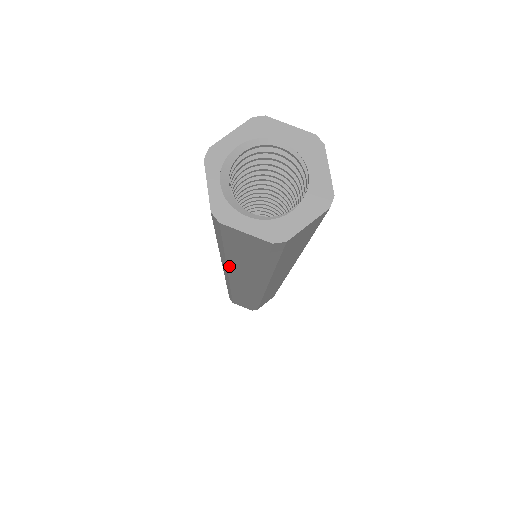
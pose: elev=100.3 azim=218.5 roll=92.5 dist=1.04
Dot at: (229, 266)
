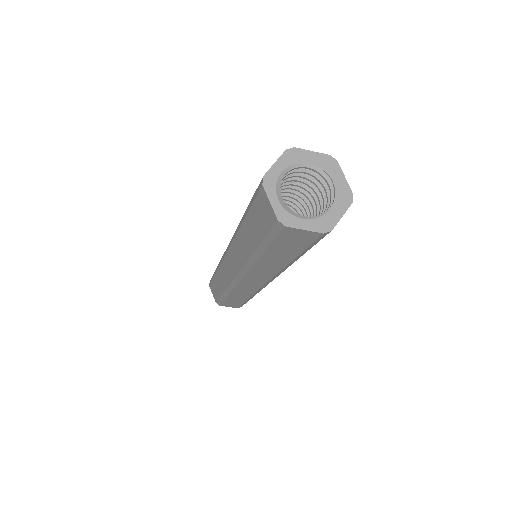
Dot at: (256, 264)
